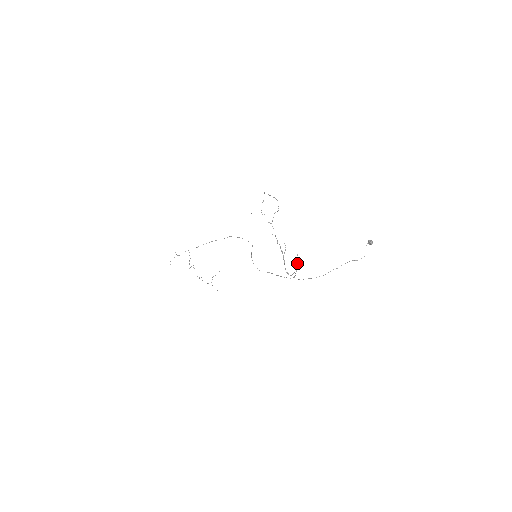
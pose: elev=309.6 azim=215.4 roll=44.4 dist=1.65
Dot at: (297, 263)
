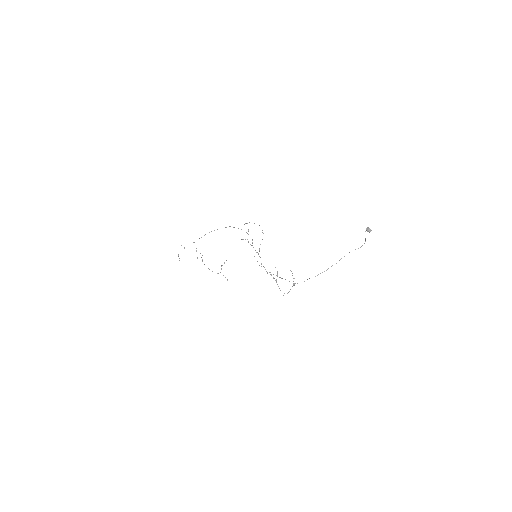
Dot at: (293, 278)
